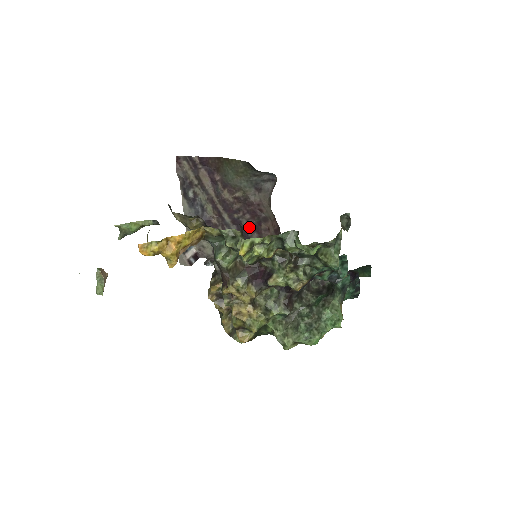
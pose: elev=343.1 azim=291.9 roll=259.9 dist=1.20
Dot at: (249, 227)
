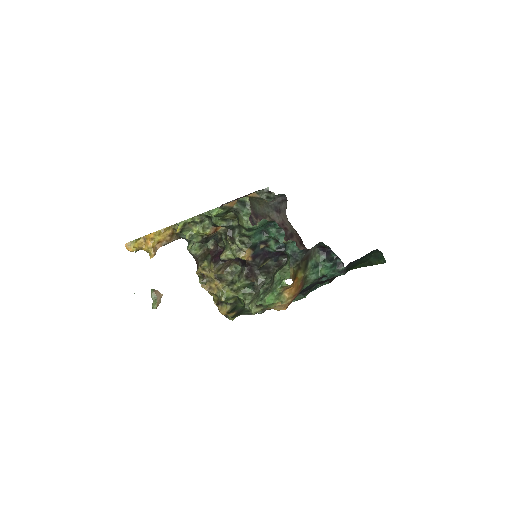
Dot at: occluded
